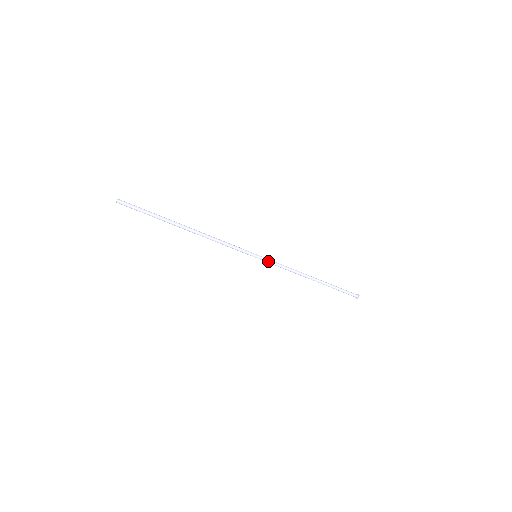
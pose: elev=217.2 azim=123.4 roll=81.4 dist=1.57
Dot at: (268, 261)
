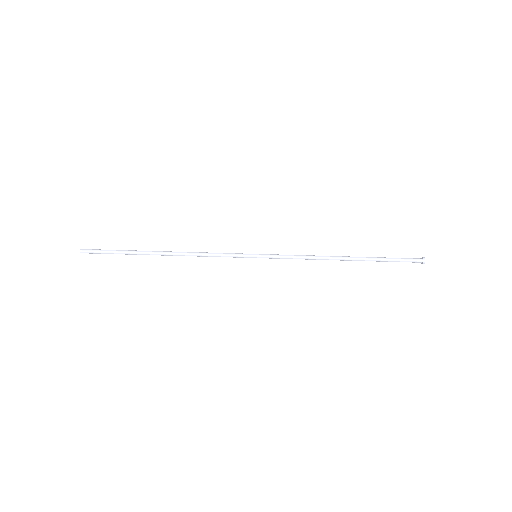
Dot at: (273, 256)
